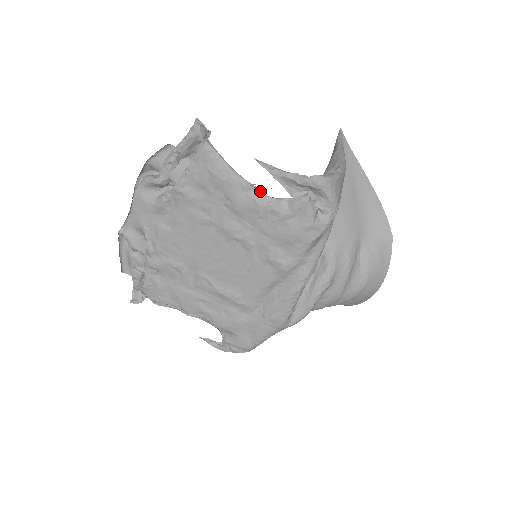
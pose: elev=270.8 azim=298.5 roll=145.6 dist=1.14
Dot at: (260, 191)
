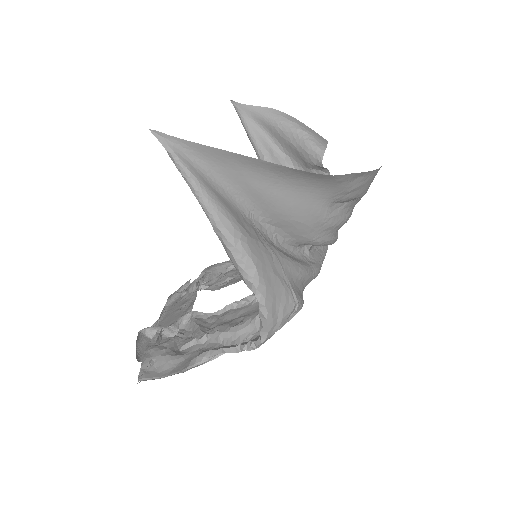
Dot at: (229, 338)
